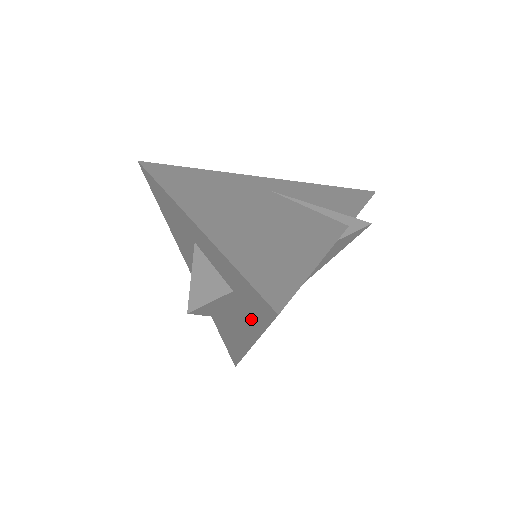
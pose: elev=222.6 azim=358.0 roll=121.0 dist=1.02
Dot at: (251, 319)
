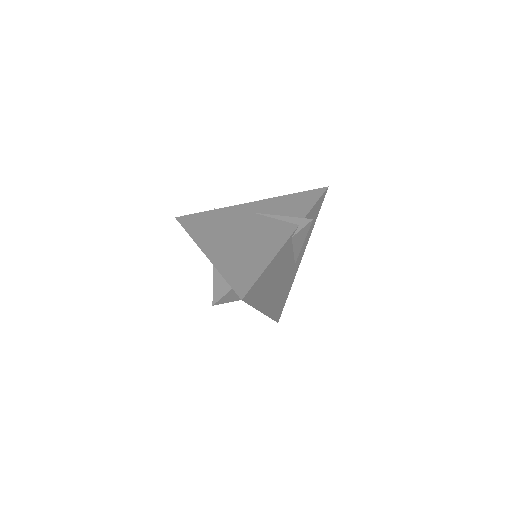
Dot at: occluded
